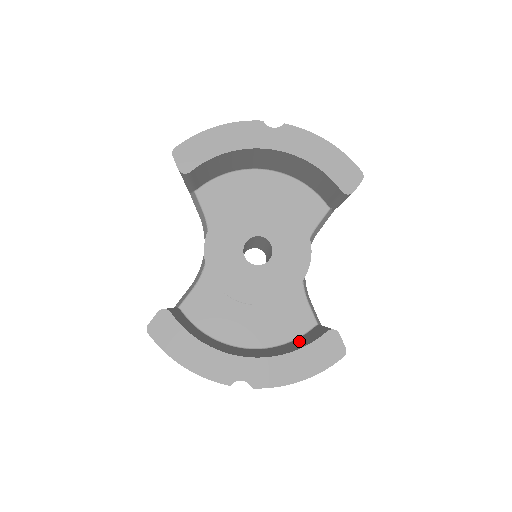
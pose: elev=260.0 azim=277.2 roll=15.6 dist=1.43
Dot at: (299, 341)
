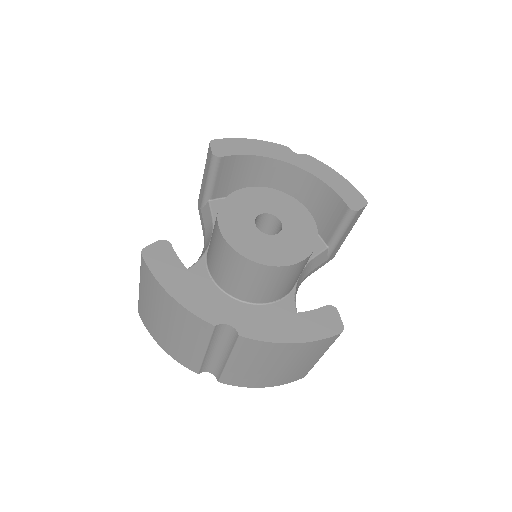
Dot at: occluded
